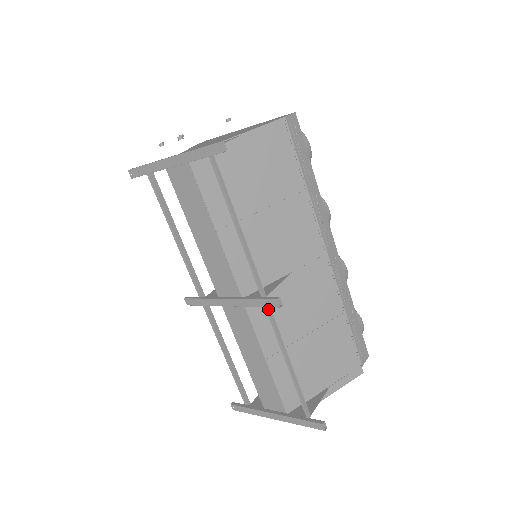
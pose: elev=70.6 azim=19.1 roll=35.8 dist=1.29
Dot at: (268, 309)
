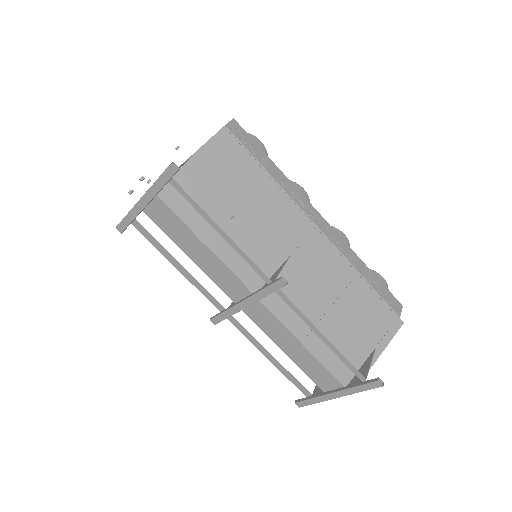
Dot at: (279, 293)
